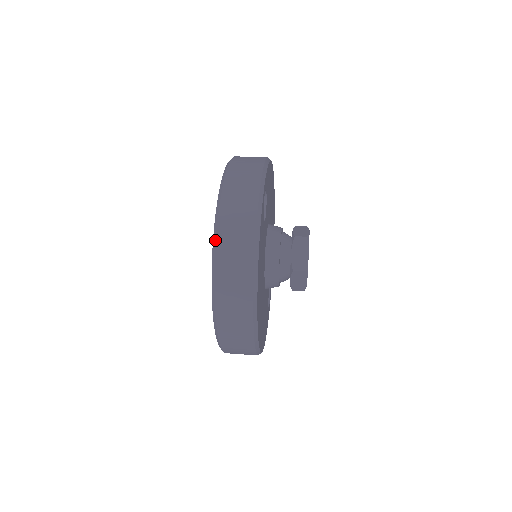
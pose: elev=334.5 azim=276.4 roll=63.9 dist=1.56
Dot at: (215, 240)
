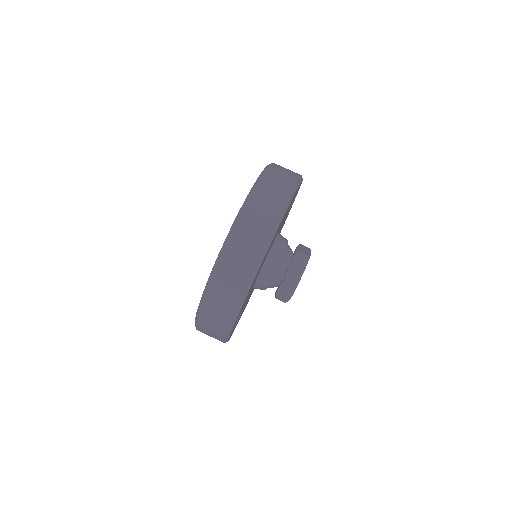
Dot at: occluded
